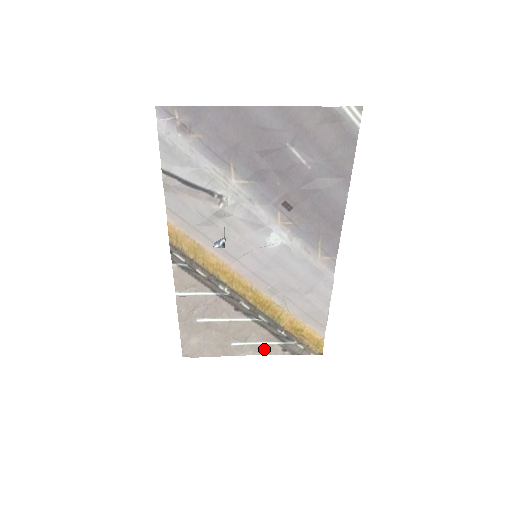
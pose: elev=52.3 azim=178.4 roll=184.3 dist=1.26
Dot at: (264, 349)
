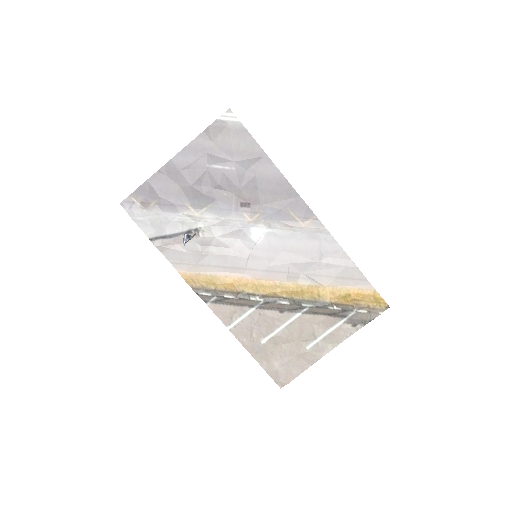
Dot at: (337, 336)
